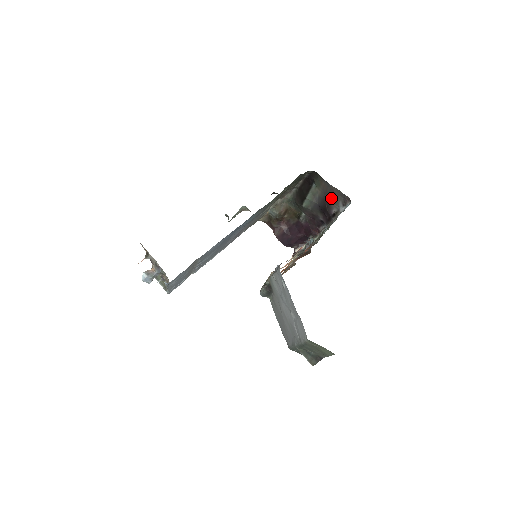
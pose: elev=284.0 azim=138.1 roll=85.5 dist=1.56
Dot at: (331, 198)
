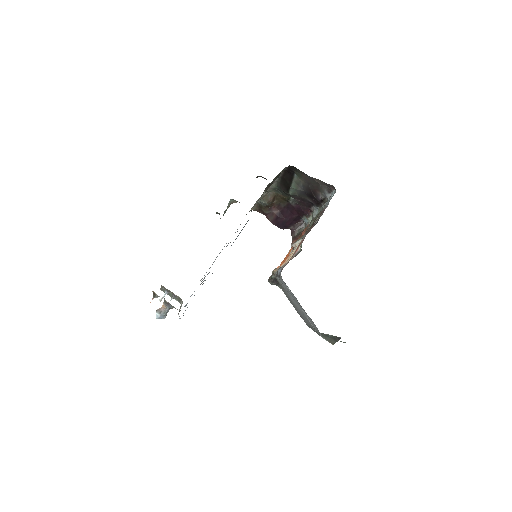
Dot at: (315, 187)
